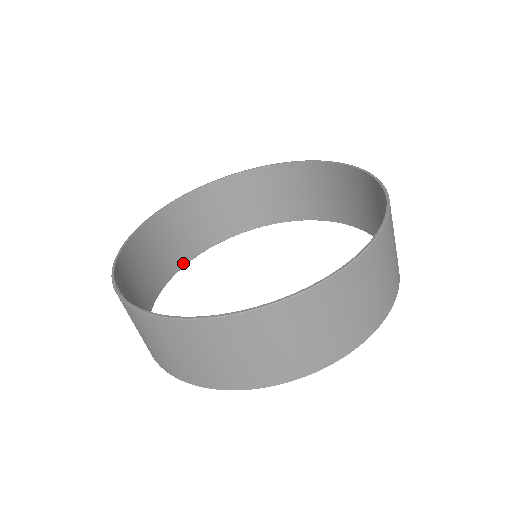
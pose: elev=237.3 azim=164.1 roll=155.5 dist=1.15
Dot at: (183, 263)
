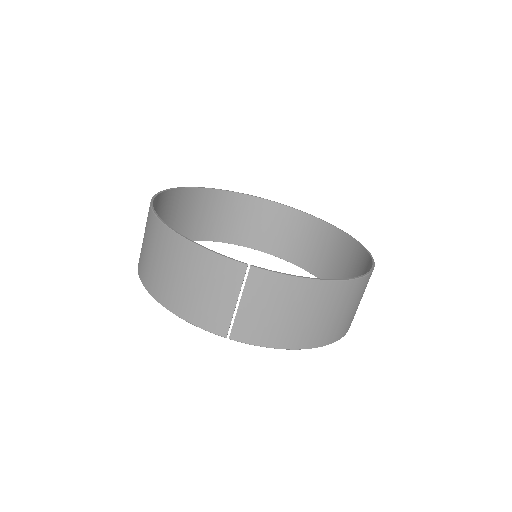
Dot at: occluded
